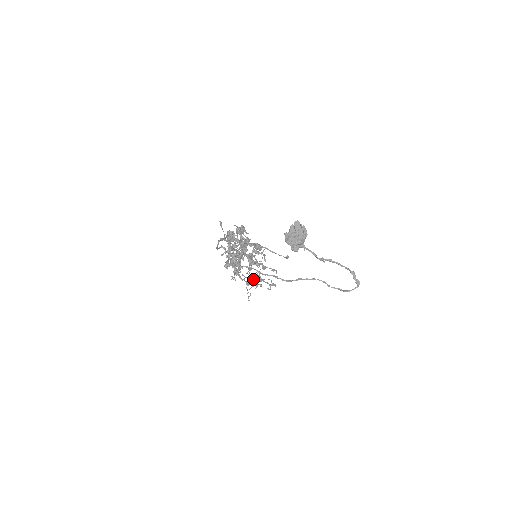
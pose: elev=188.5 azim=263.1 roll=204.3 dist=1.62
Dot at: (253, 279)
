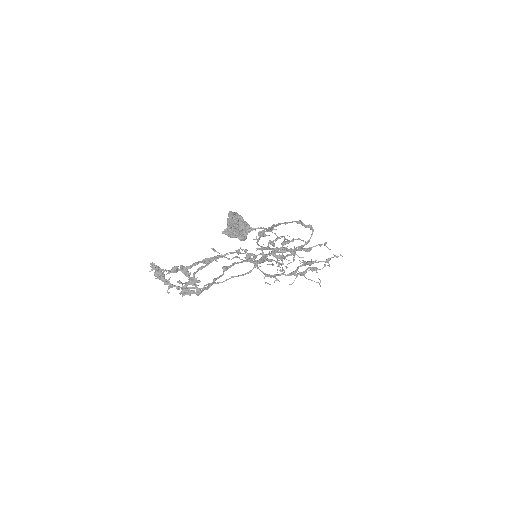
Dot at: (295, 270)
